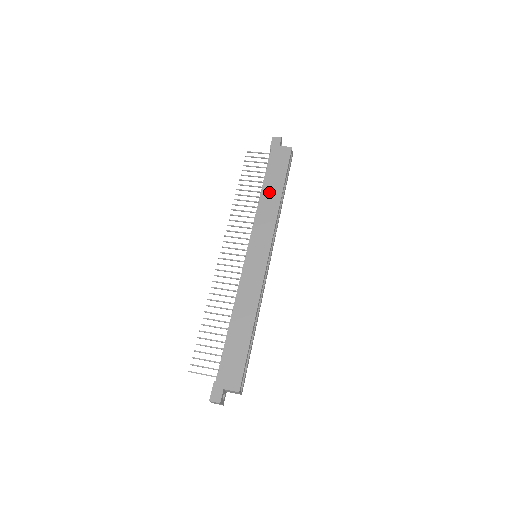
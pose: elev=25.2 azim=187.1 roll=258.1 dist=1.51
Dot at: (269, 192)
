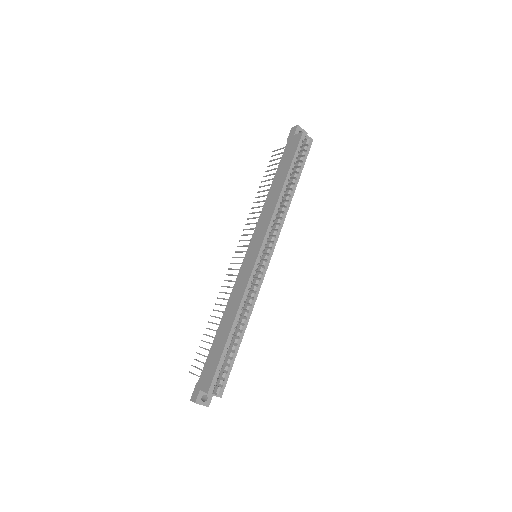
Dot at: (275, 187)
